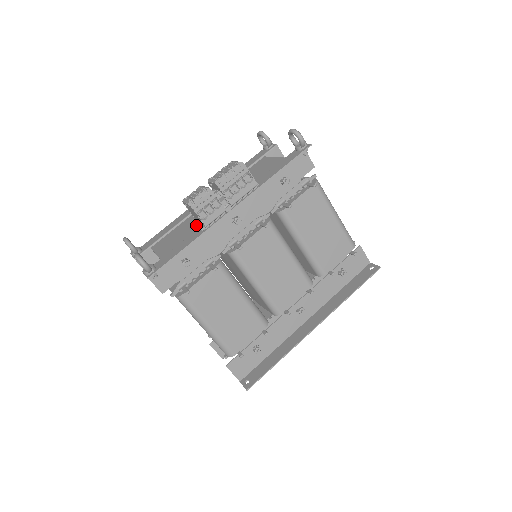
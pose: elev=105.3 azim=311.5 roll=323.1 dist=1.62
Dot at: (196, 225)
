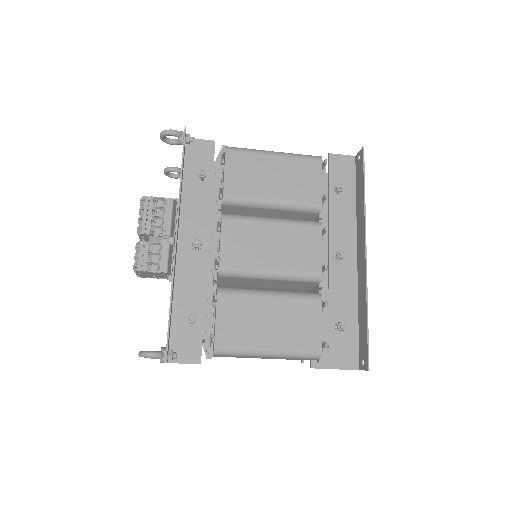
Dot at: occluded
